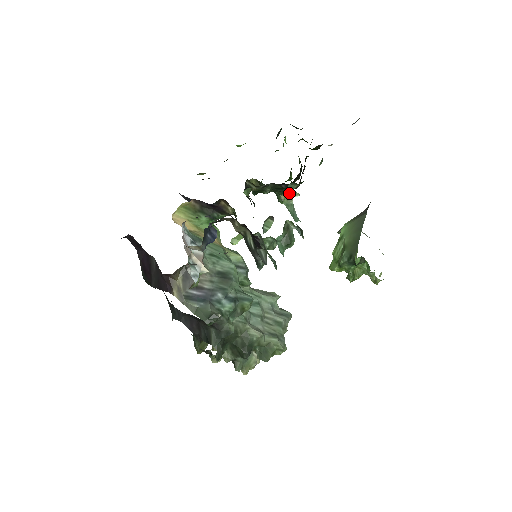
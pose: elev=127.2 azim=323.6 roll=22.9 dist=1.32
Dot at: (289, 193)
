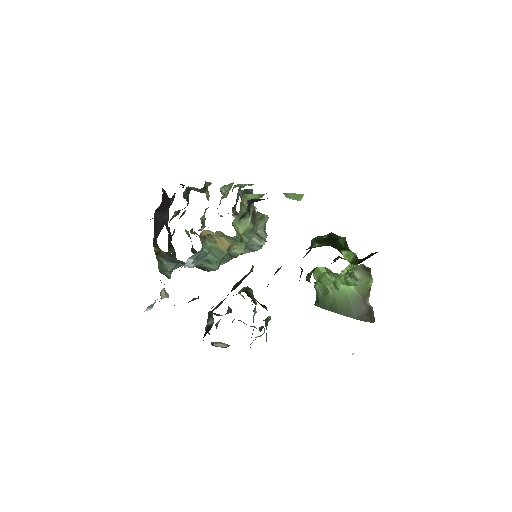
Dot at: occluded
